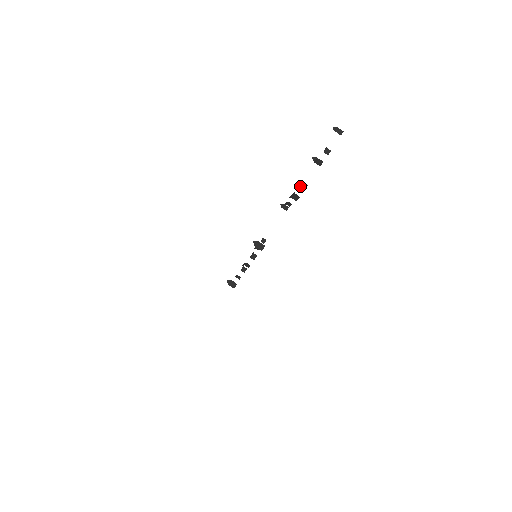
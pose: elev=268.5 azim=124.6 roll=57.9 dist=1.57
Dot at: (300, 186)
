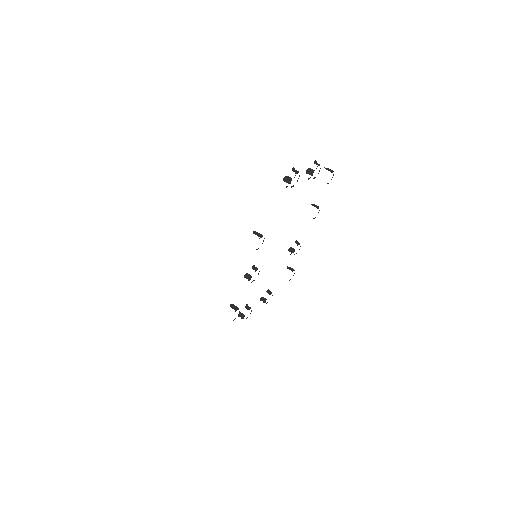
Dot at: (292, 170)
